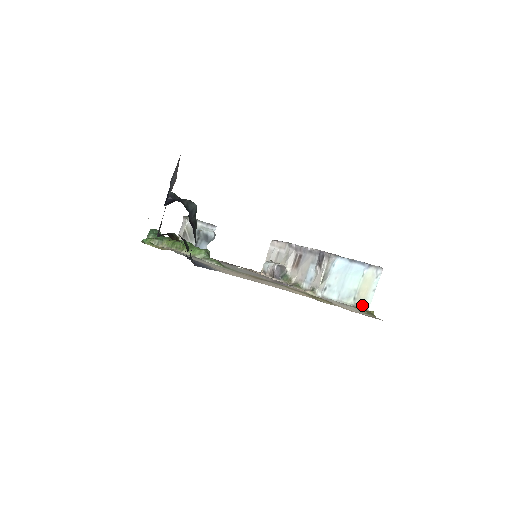
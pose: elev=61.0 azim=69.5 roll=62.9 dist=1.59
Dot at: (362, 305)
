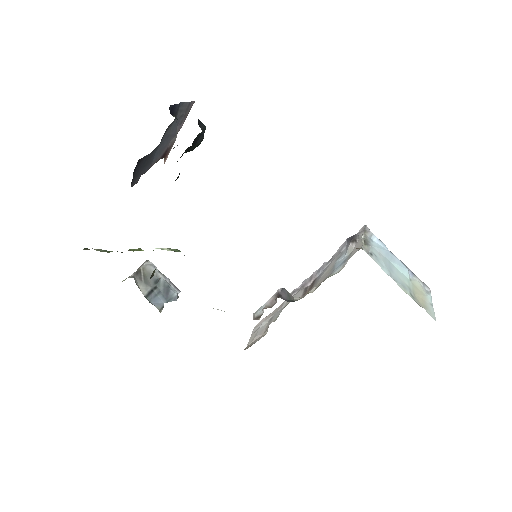
Dot at: occluded
